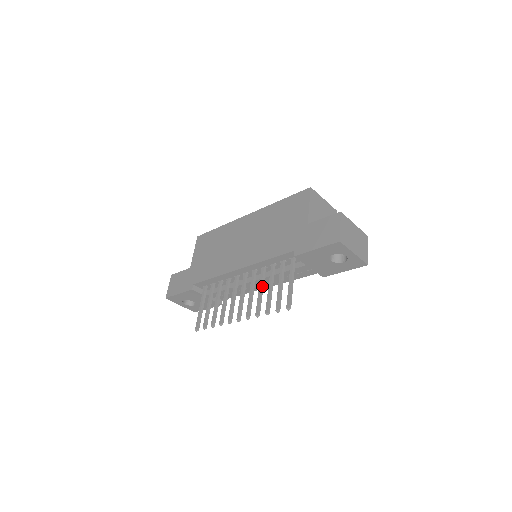
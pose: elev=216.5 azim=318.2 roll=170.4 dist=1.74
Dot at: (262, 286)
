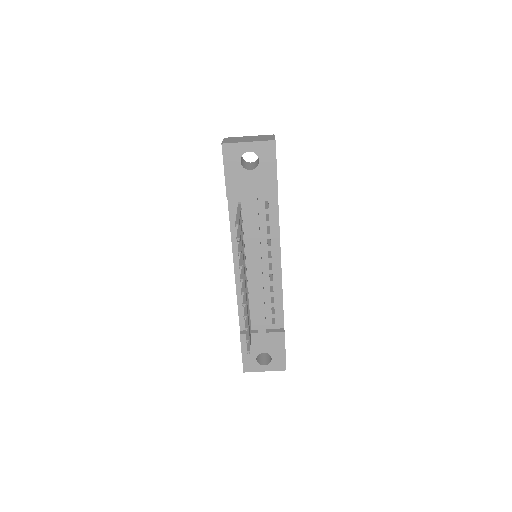
Dot at: occluded
